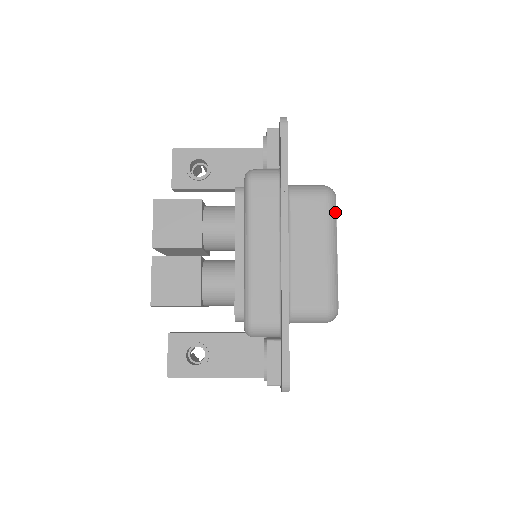
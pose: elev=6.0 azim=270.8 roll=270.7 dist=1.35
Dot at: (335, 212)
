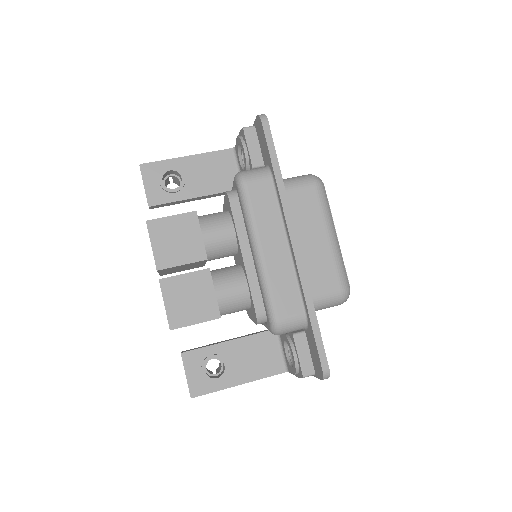
Dot at: (326, 198)
